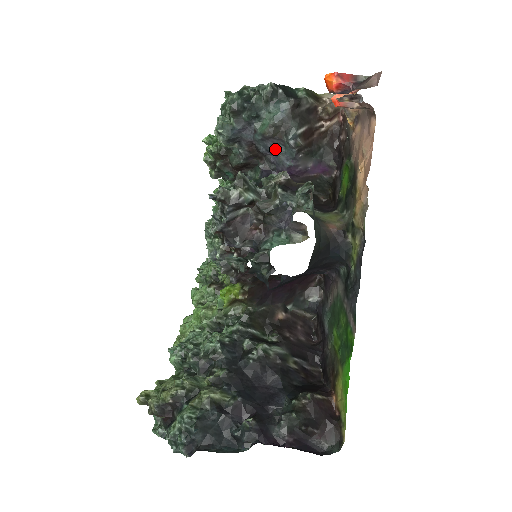
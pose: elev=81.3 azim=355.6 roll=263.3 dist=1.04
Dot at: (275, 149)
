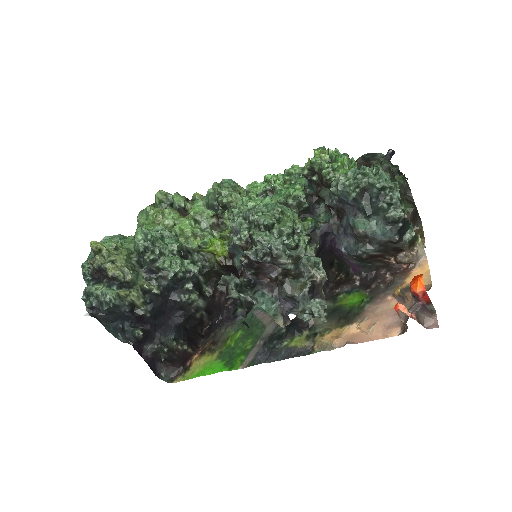
Dot at: (349, 236)
